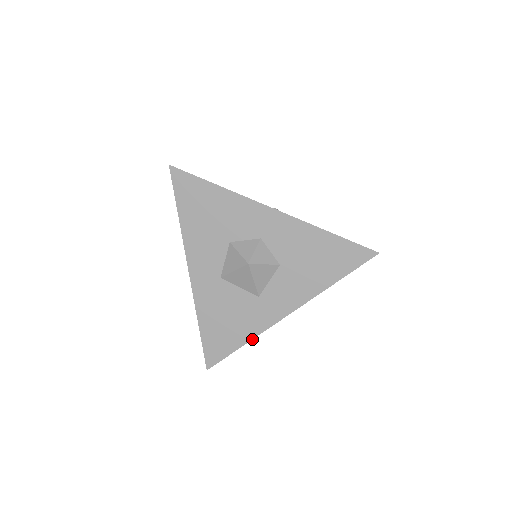
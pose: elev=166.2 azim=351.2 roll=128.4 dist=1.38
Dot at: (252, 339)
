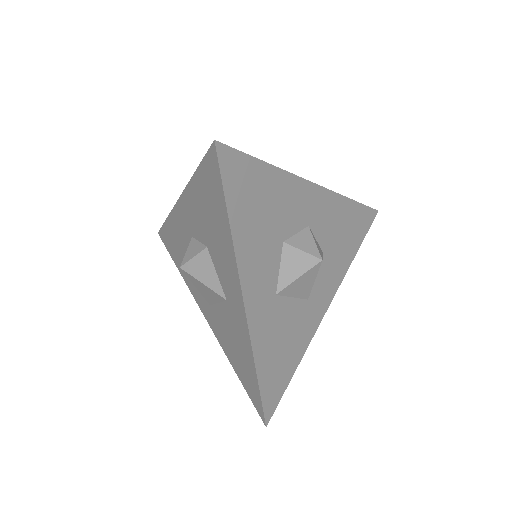
Dot at: (303, 355)
